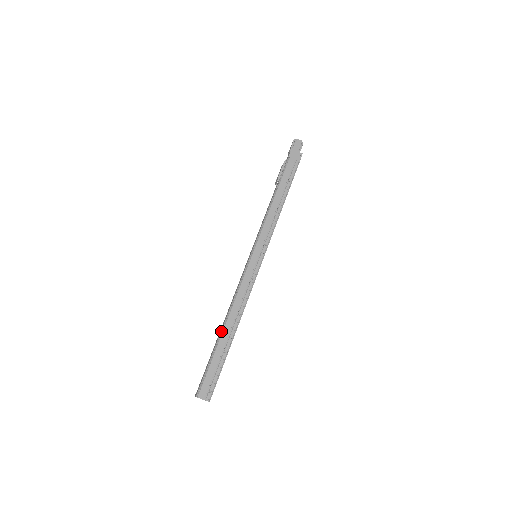
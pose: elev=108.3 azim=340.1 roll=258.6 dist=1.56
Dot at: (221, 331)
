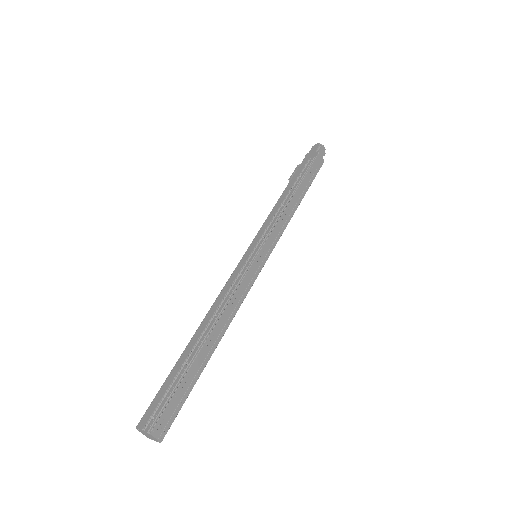
Dot at: (191, 340)
